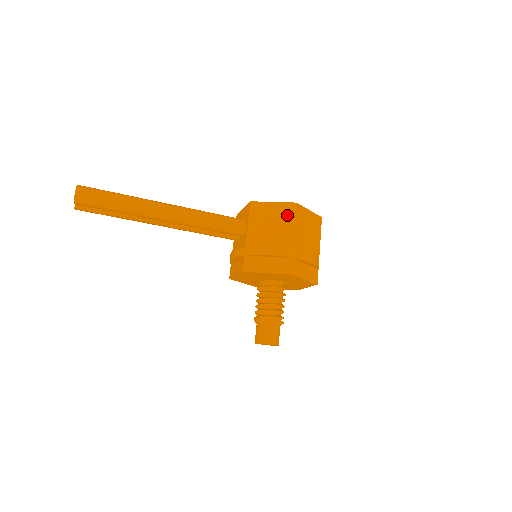
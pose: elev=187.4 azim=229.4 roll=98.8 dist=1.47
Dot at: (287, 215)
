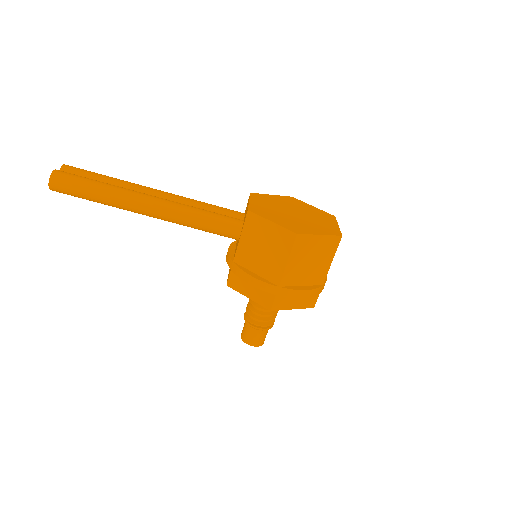
Dot at: (283, 244)
